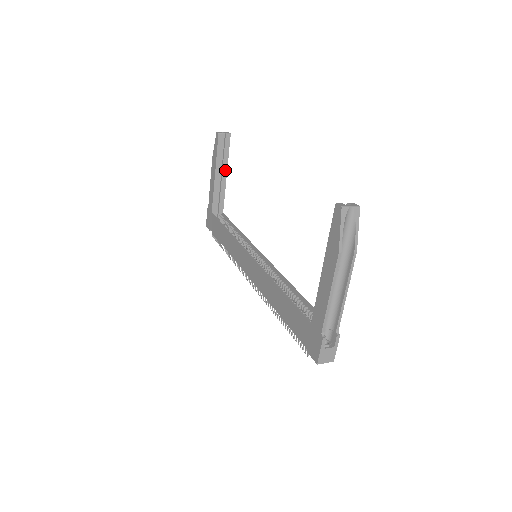
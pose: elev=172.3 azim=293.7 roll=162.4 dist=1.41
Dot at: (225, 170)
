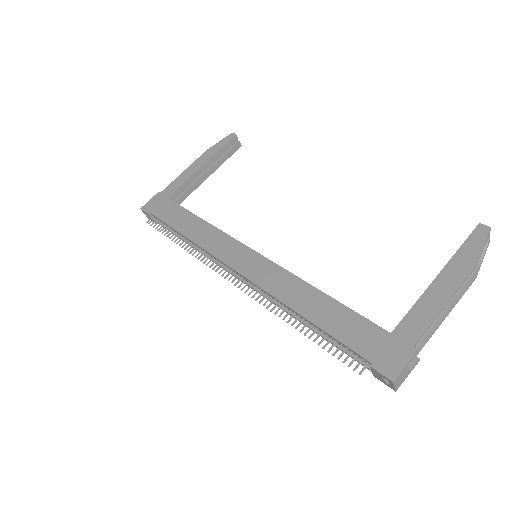
Dot at: (212, 171)
